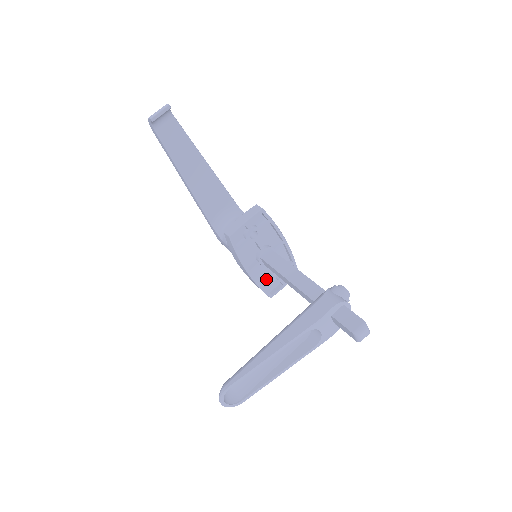
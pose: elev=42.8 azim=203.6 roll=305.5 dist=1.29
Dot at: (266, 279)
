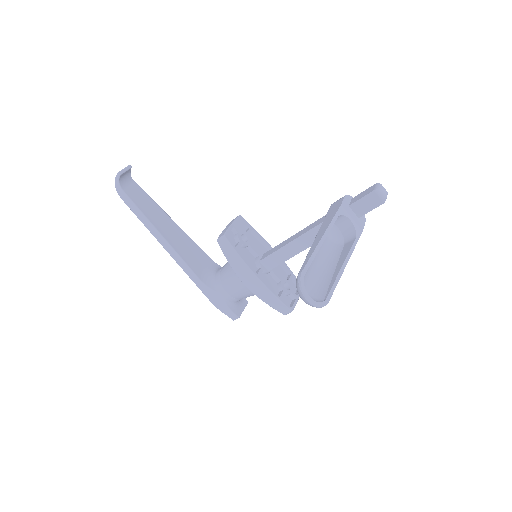
Dot at: (277, 293)
